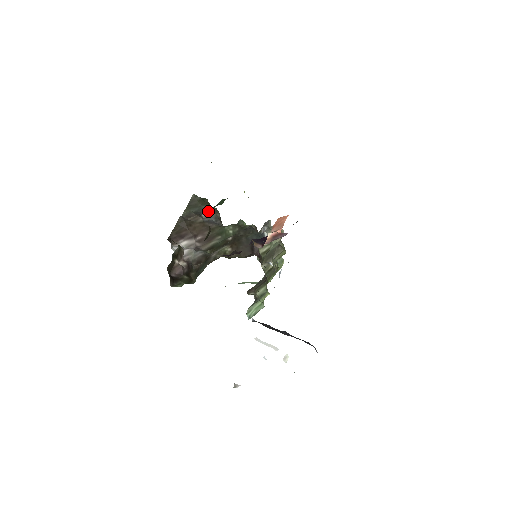
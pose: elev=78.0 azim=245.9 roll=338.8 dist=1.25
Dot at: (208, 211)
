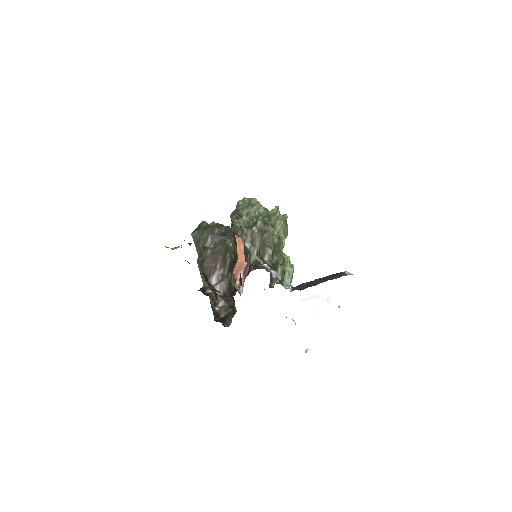
Dot at: (208, 236)
